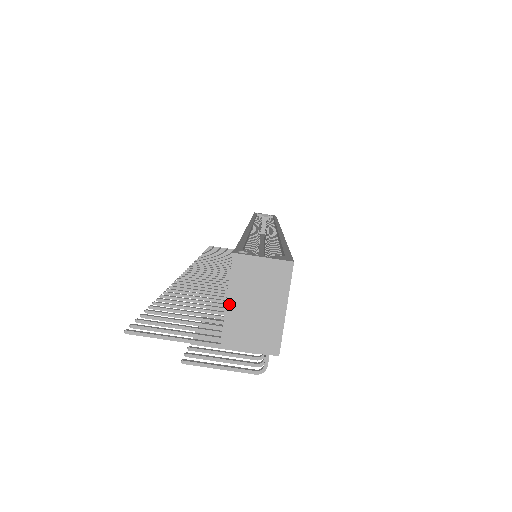
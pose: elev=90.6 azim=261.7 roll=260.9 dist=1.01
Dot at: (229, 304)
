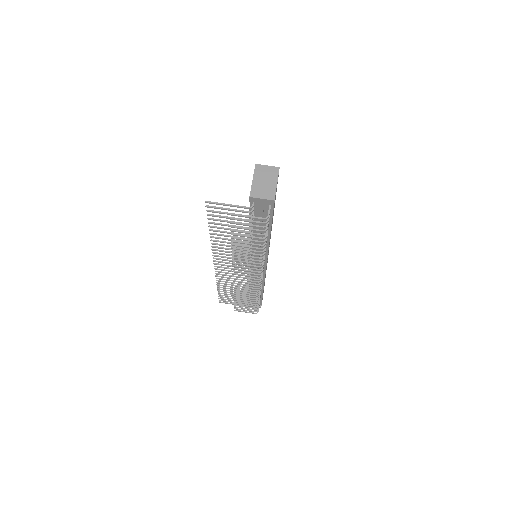
Dot at: (254, 181)
